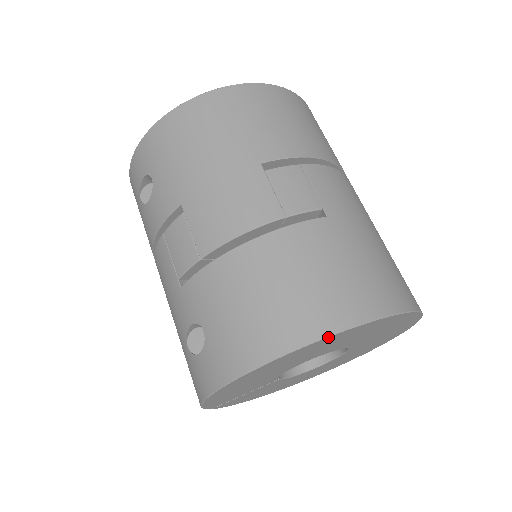
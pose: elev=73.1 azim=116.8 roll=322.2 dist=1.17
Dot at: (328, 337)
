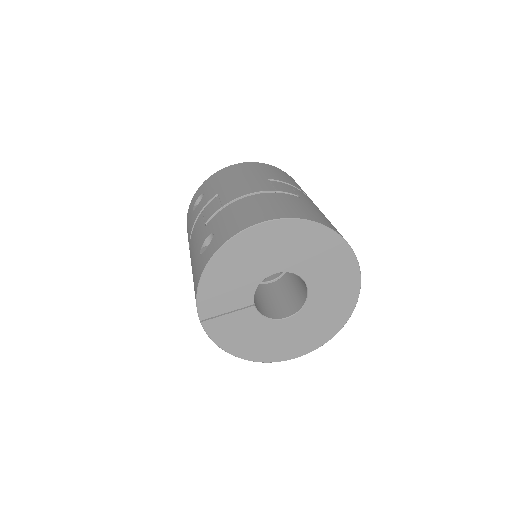
Dot at: (288, 219)
